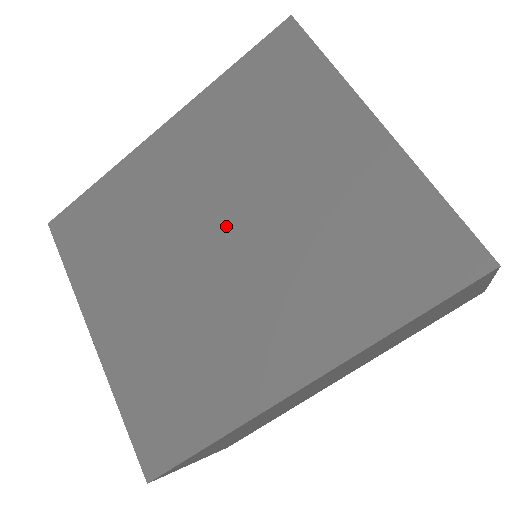
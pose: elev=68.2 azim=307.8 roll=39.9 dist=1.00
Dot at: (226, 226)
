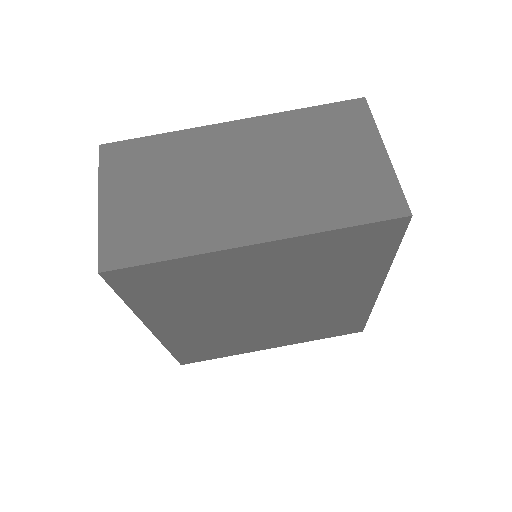
Dot at: (259, 309)
